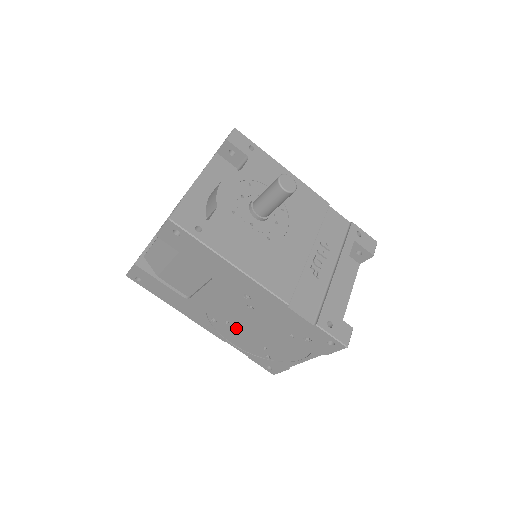
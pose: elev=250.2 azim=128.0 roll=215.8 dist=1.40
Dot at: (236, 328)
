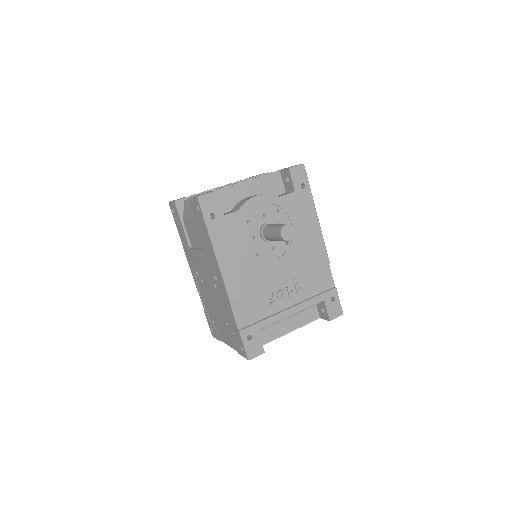
Dot at: (205, 289)
